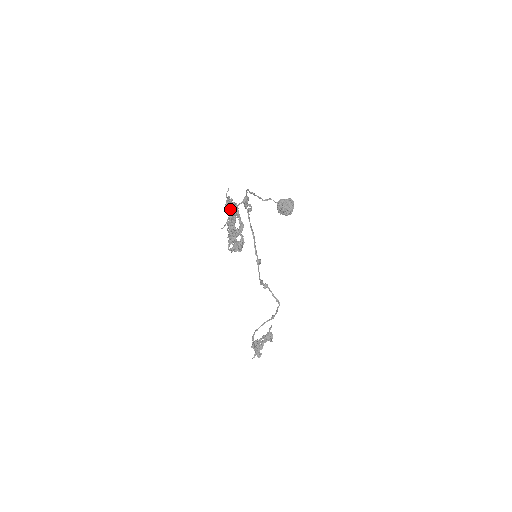
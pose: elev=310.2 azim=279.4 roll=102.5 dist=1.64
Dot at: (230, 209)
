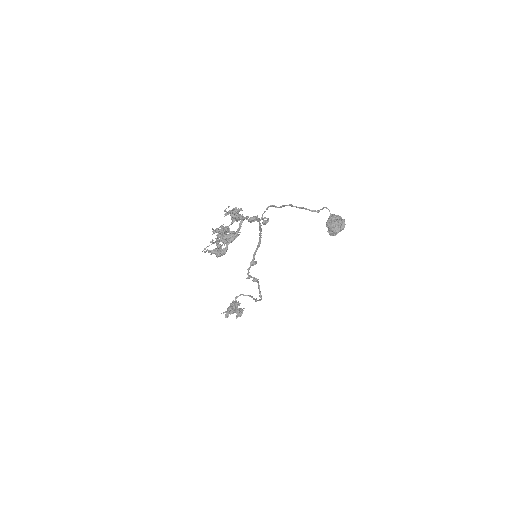
Dot at: (231, 218)
